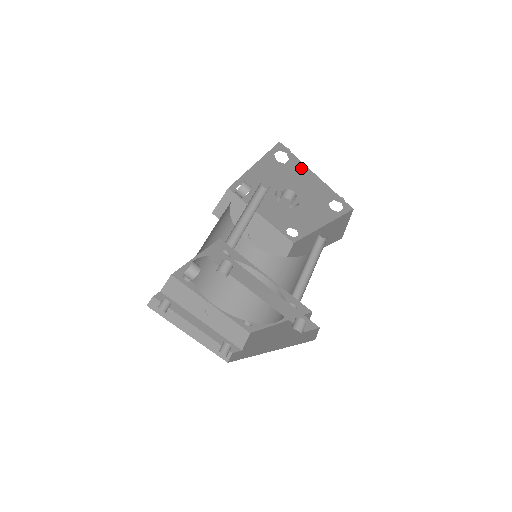
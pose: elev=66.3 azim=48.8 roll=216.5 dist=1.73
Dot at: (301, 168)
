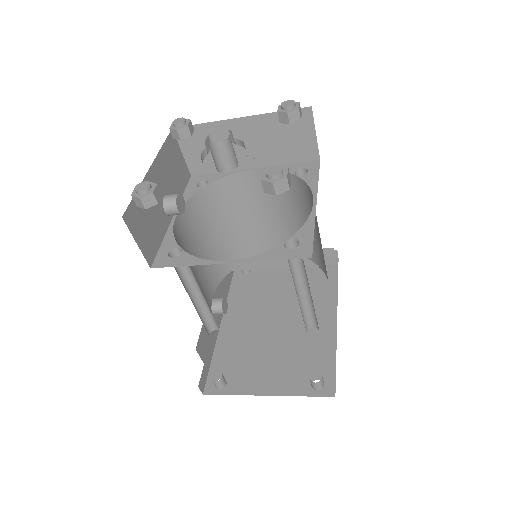
Dot at: occluded
